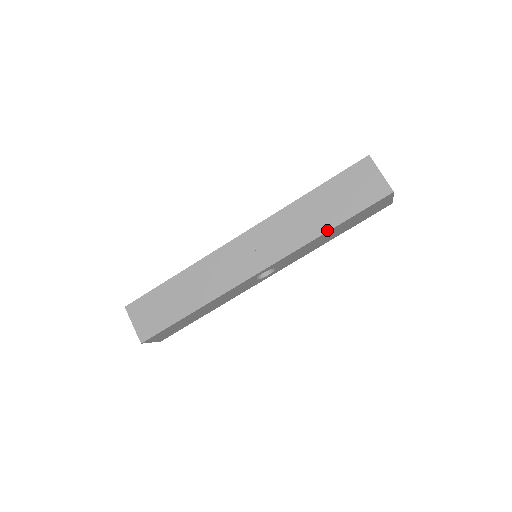
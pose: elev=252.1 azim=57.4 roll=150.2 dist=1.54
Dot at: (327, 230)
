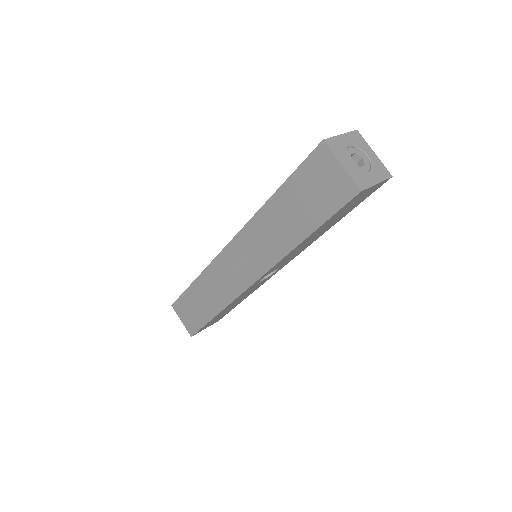
Dot at: (299, 242)
